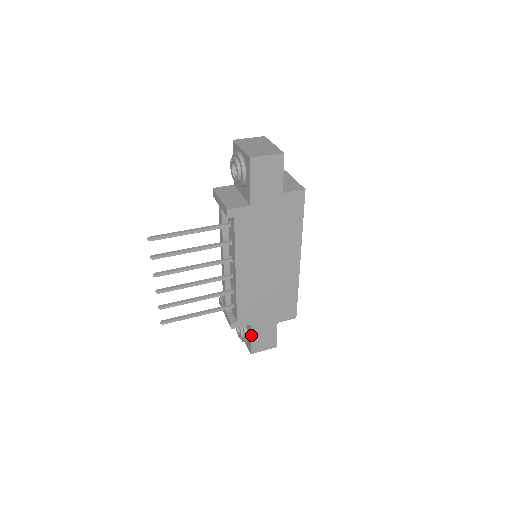
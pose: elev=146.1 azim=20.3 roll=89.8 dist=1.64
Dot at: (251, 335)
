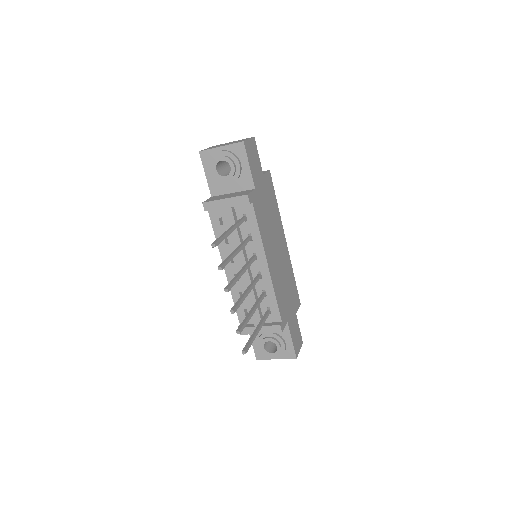
Dot at: (291, 335)
